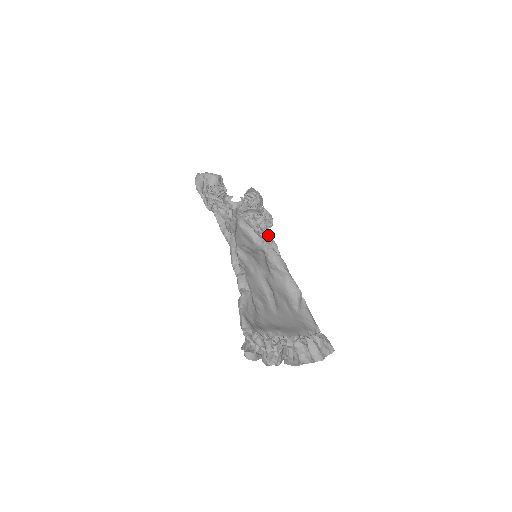
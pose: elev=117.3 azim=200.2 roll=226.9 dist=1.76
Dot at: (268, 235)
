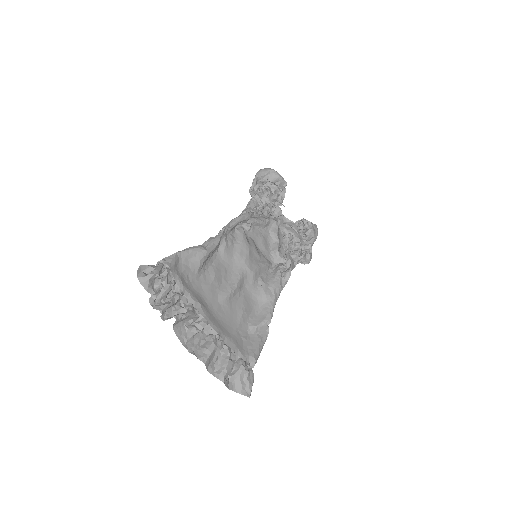
Dot at: (291, 262)
